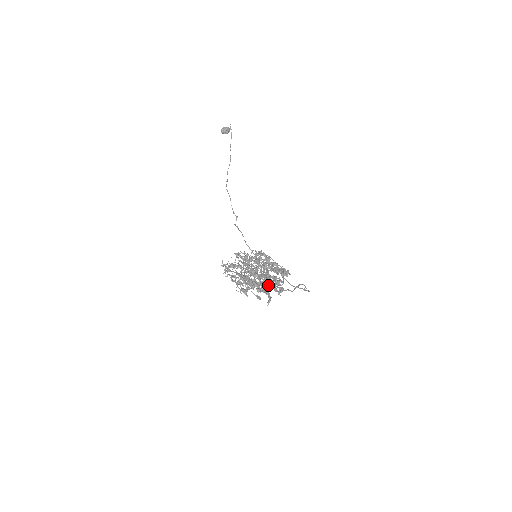
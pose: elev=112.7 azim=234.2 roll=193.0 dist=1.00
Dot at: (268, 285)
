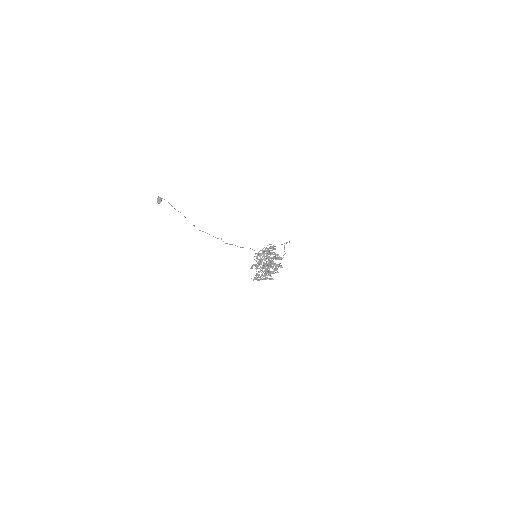
Dot at: (275, 264)
